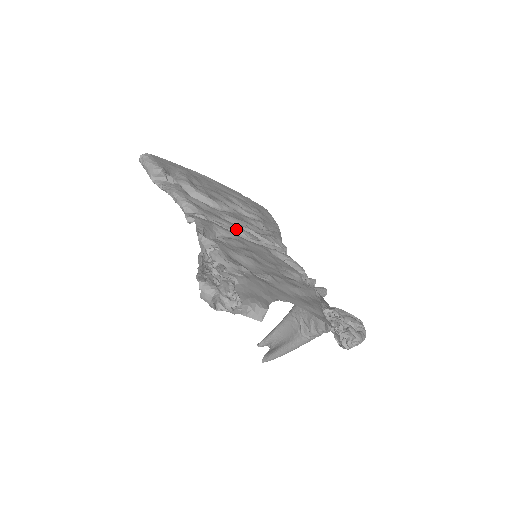
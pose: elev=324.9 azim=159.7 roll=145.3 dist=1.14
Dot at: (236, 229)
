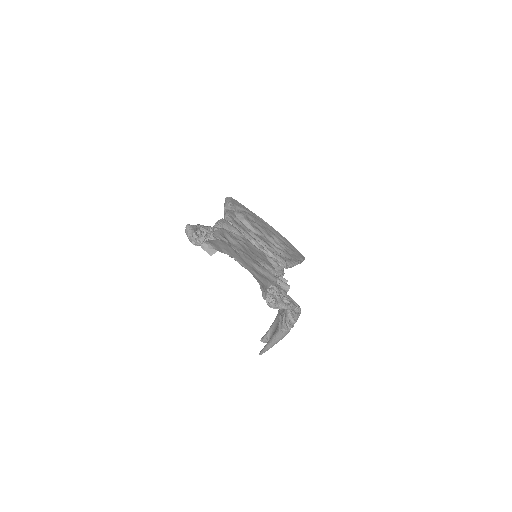
Dot at: (251, 239)
